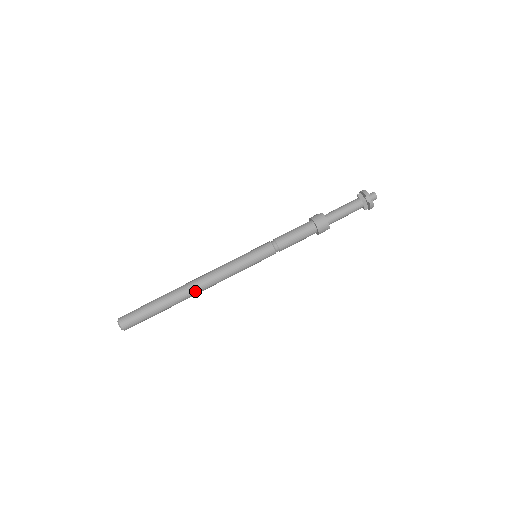
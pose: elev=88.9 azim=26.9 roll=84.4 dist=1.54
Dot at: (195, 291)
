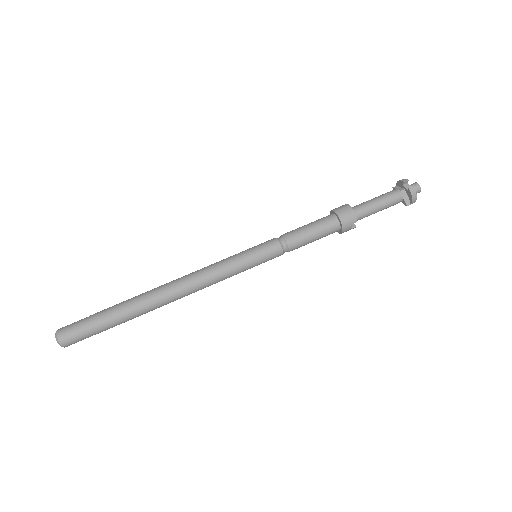
Dot at: (167, 294)
